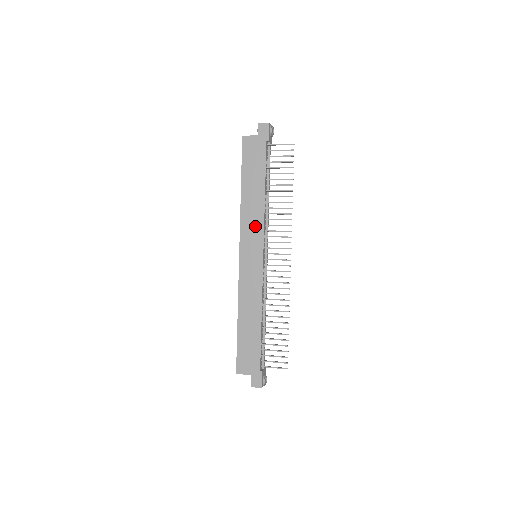
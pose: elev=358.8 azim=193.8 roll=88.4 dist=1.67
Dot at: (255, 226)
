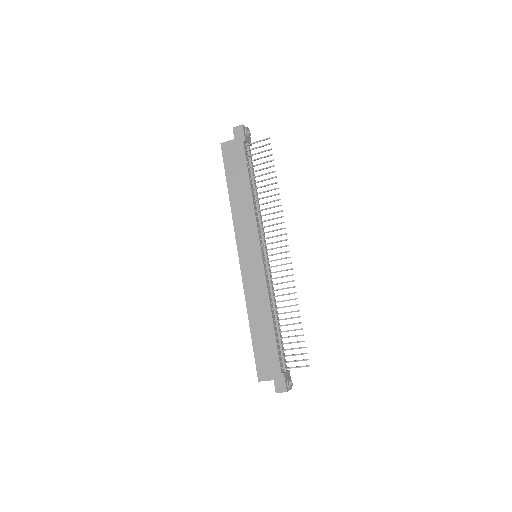
Dot at: (248, 226)
